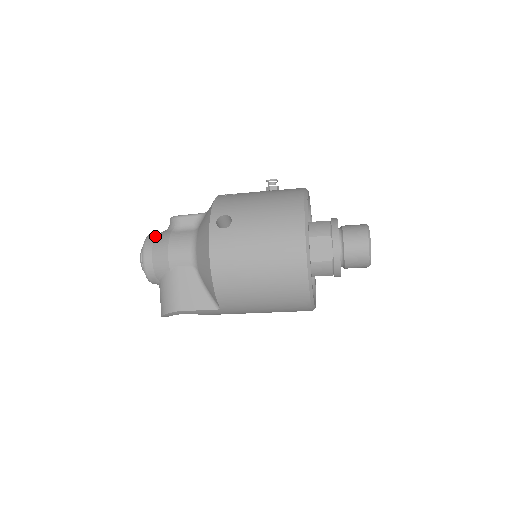
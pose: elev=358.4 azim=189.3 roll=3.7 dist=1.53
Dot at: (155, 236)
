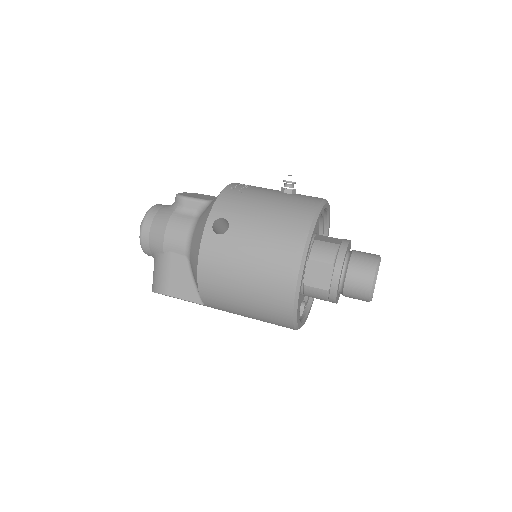
Dot at: (157, 211)
